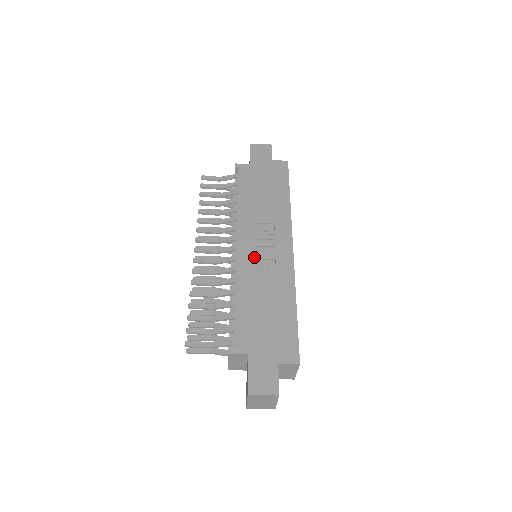
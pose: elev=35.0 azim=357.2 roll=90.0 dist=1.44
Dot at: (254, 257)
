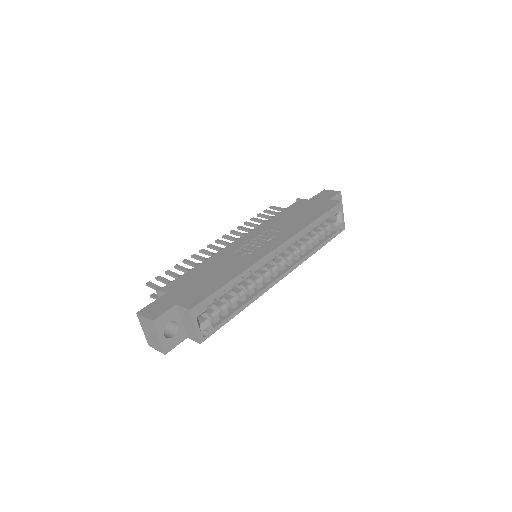
Dot at: (242, 246)
